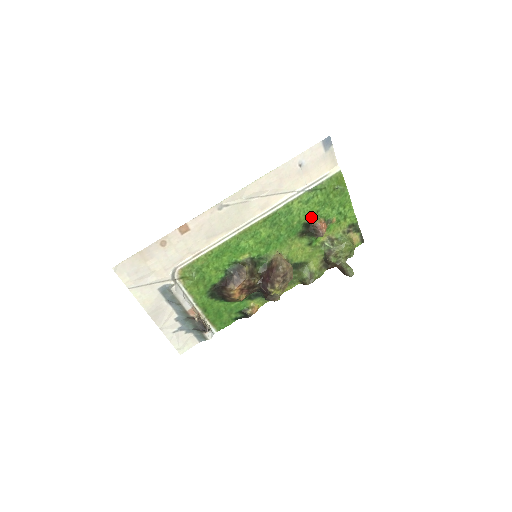
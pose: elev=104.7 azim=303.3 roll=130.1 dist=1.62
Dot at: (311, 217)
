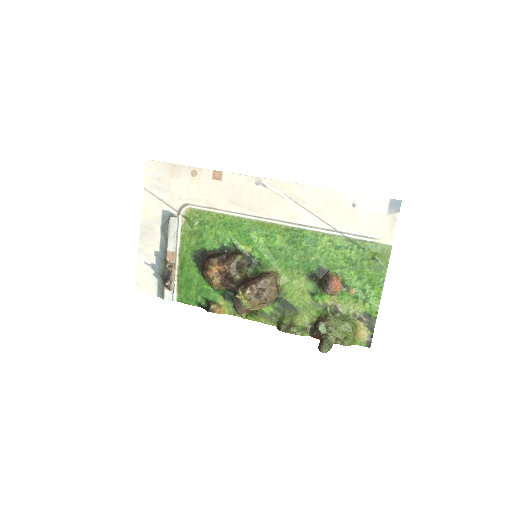
Dot at: (332, 267)
